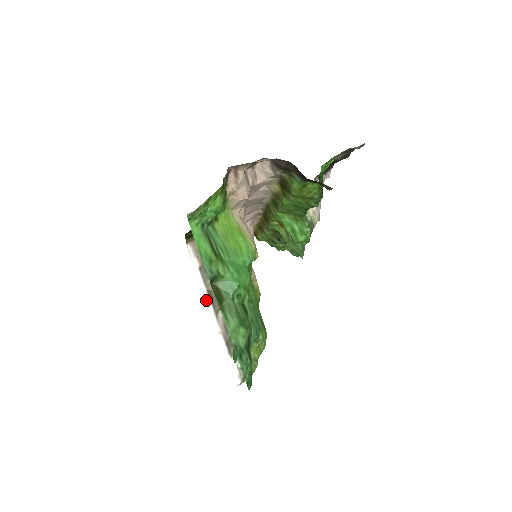
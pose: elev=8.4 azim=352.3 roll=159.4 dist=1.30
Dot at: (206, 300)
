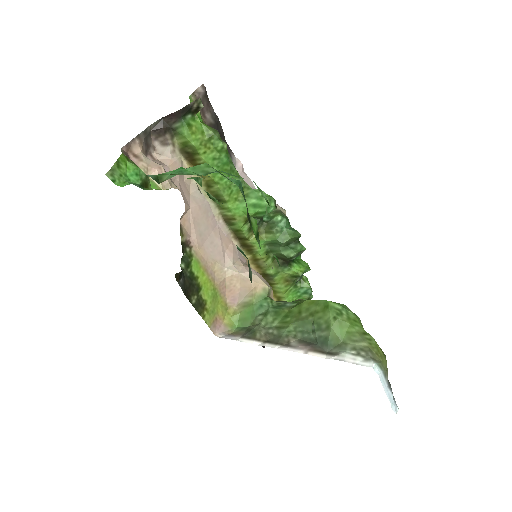
Dot at: occluded
